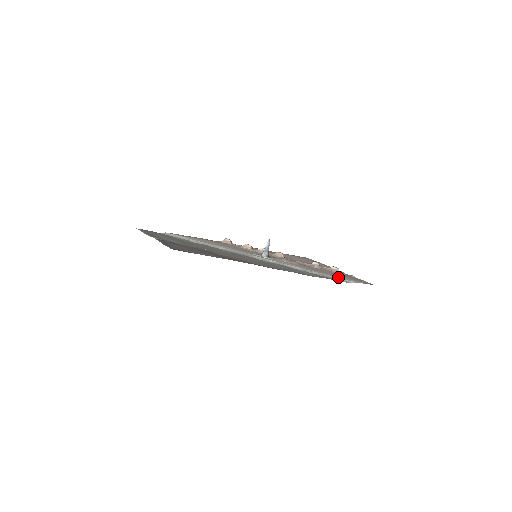
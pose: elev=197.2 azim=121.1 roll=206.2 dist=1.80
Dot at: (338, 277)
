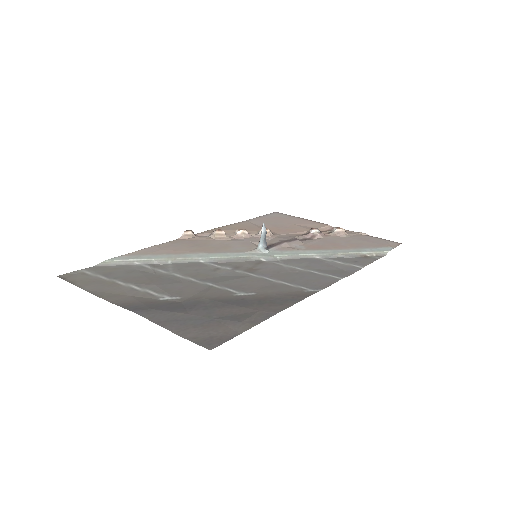
Dot at: (366, 250)
